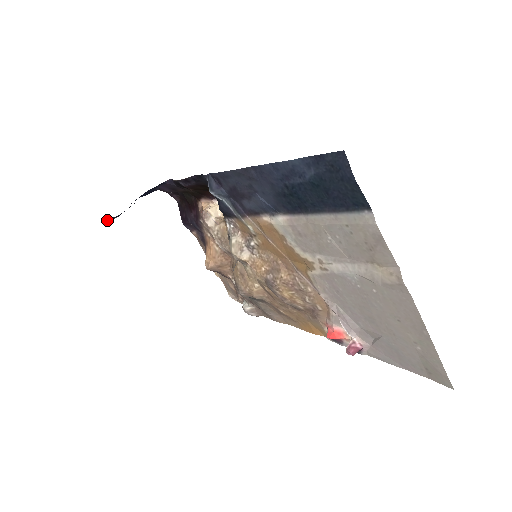
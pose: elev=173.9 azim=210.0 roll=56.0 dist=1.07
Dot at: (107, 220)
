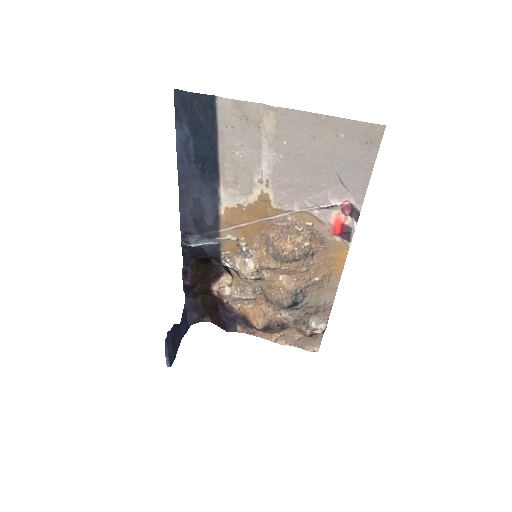
Dot at: (169, 362)
